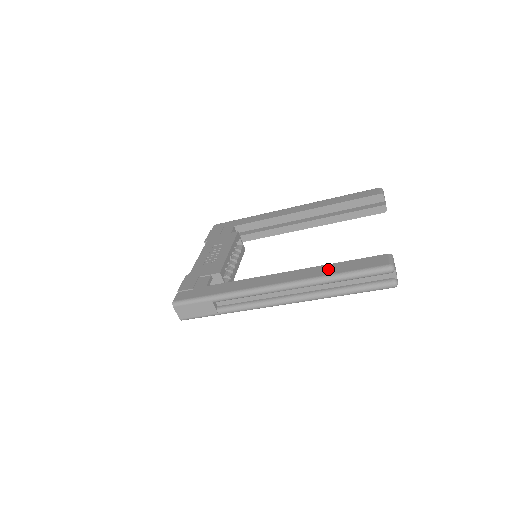
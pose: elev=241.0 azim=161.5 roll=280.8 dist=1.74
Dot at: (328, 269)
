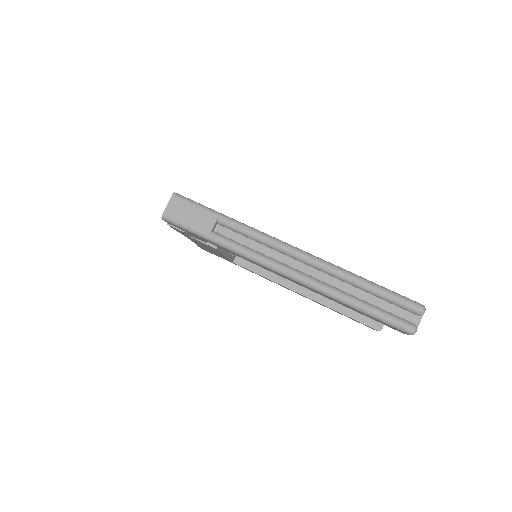
Dot at: occluded
